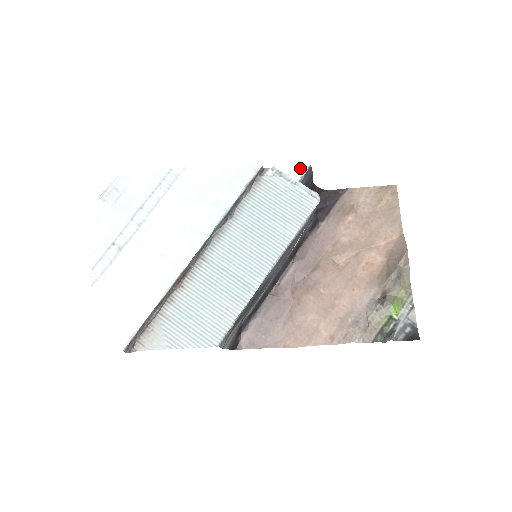
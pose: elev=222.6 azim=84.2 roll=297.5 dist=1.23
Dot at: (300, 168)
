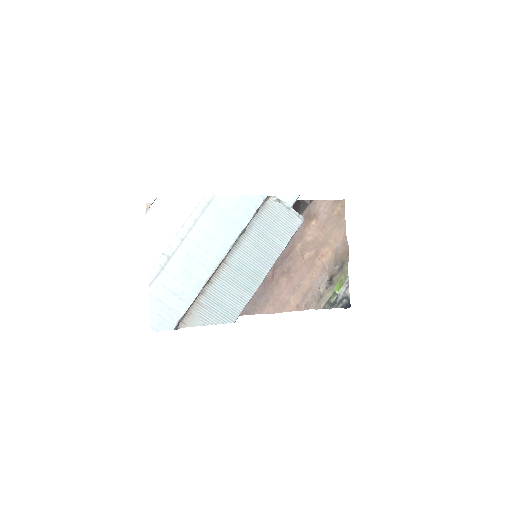
Dot at: (293, 197)
